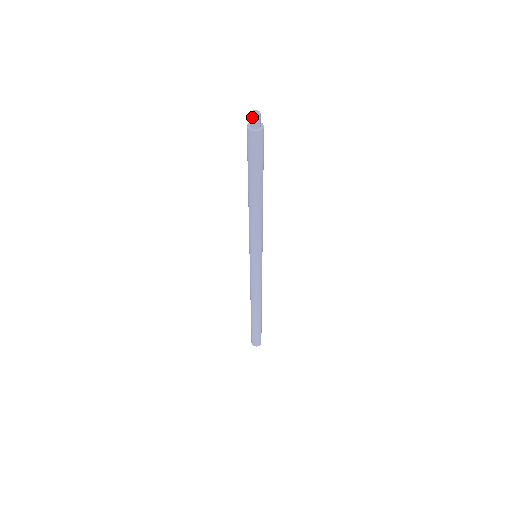
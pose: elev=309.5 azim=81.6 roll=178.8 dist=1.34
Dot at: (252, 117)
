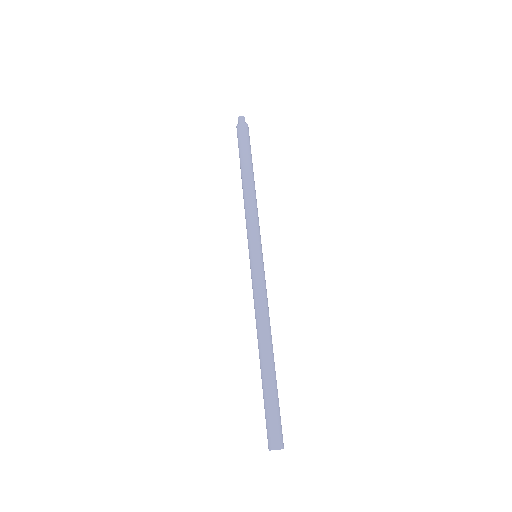
Dot at: (240, 117)
